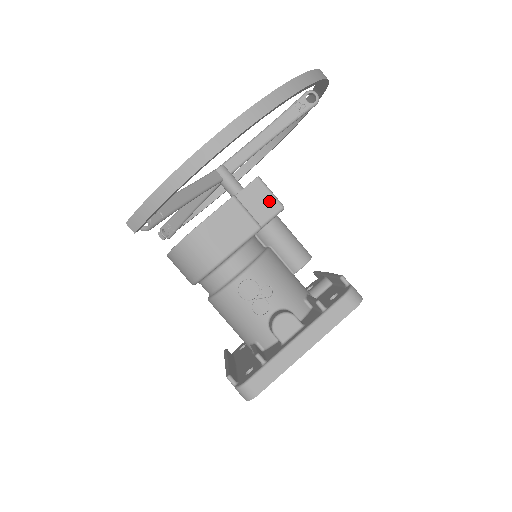
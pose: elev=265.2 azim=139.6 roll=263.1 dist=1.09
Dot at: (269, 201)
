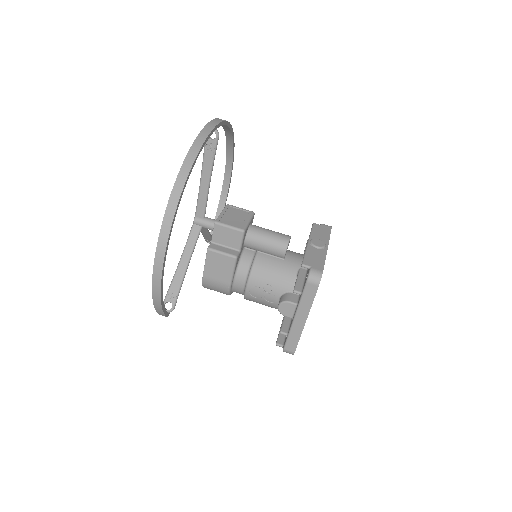
Dot at: (232, 233)
